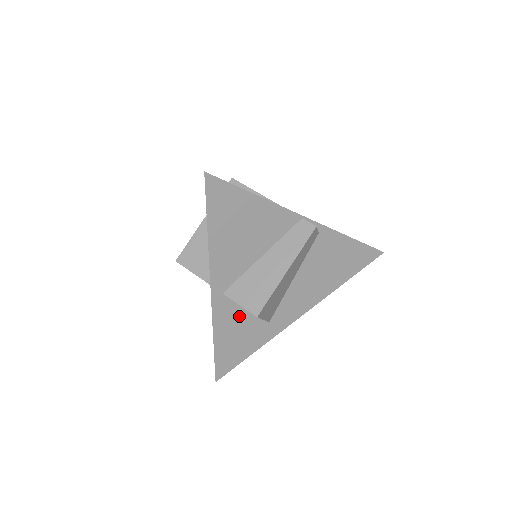
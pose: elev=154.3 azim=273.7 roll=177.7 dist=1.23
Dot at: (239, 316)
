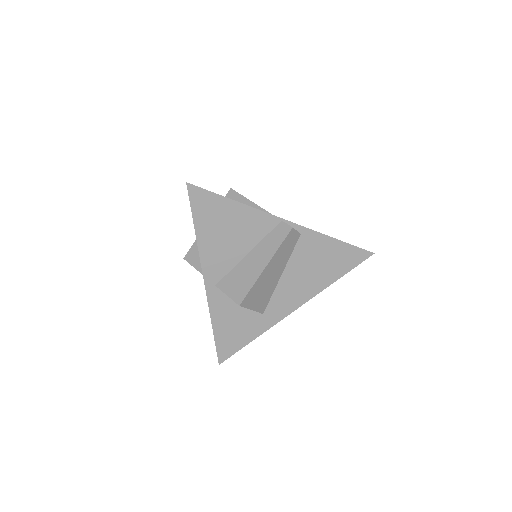
Dot at: (233, 306)
